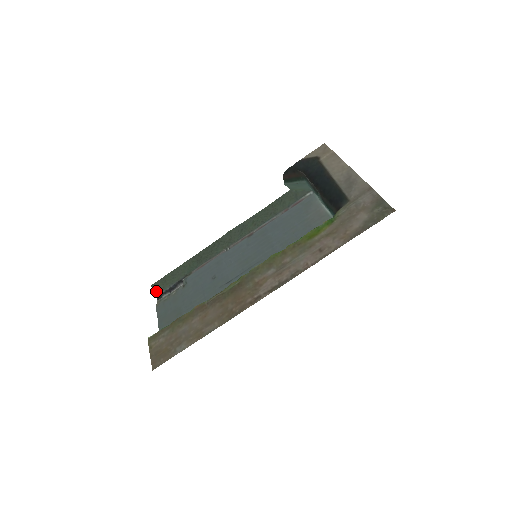
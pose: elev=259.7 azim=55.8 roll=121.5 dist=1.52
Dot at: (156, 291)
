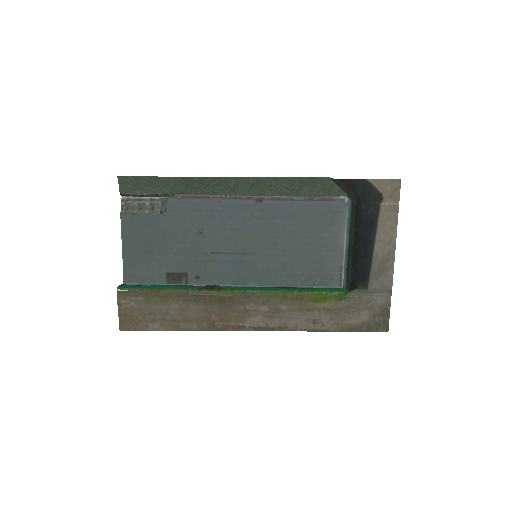
Dot at: (123, 188)
